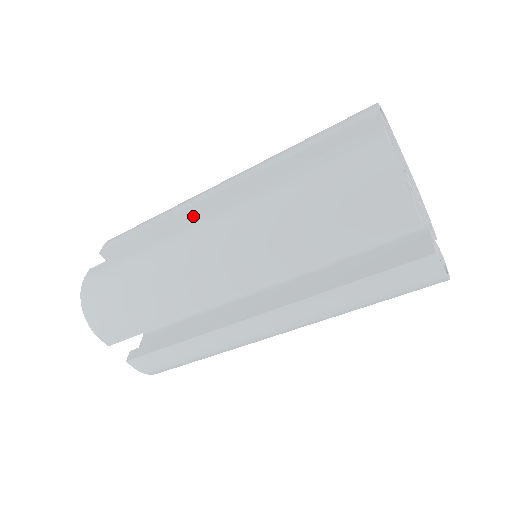
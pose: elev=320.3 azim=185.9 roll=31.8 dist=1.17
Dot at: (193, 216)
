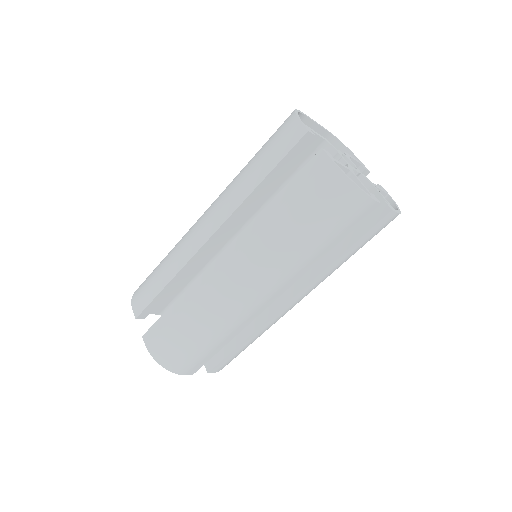
Dot at: (198, 259)
